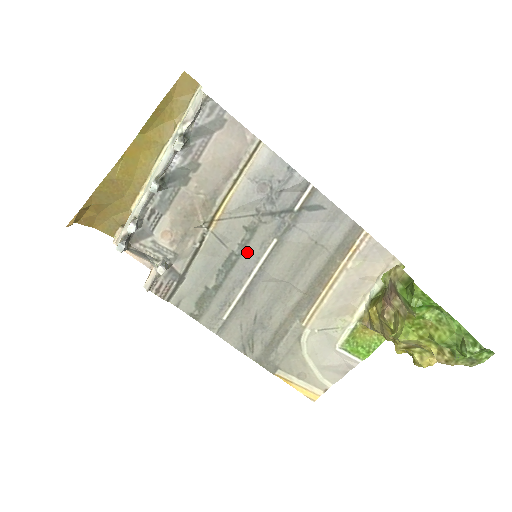
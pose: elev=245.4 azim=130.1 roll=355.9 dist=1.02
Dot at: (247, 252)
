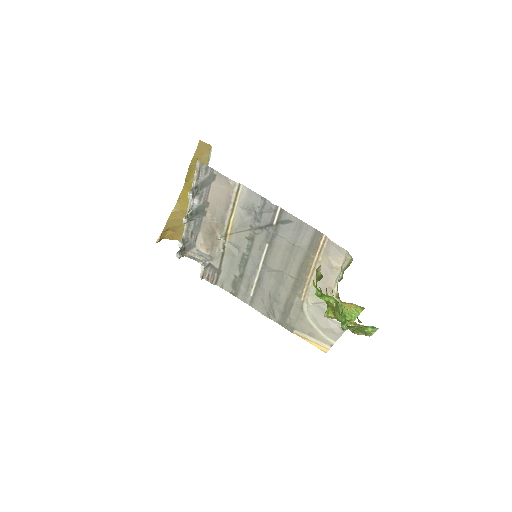
Dot at: (253, 253)
